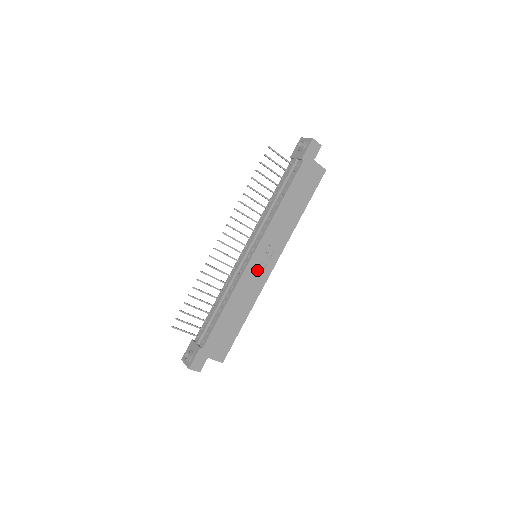
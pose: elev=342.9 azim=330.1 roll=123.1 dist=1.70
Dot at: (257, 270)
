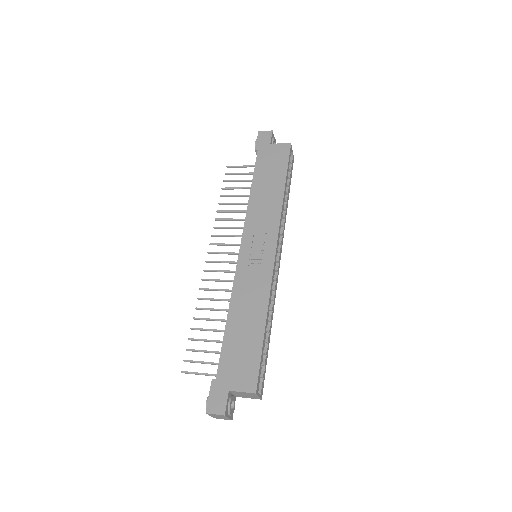
Dot at: (253, 263)
